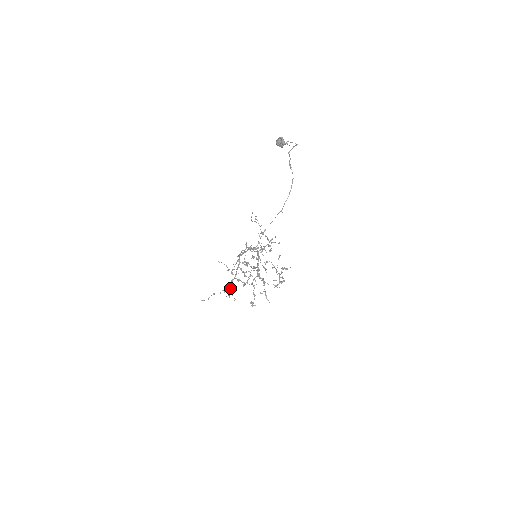
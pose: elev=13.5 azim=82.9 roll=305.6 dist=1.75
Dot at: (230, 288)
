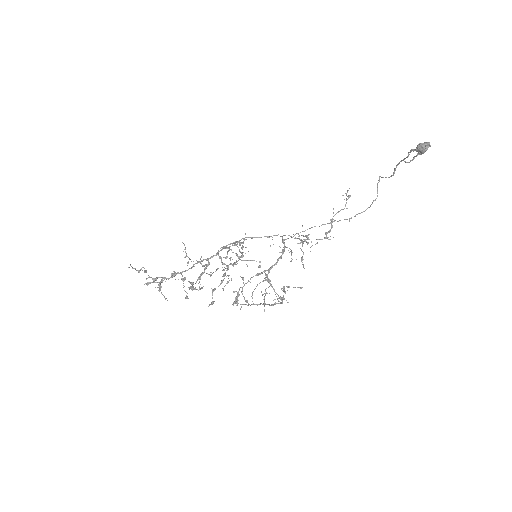
Dot at: (161, 282)
